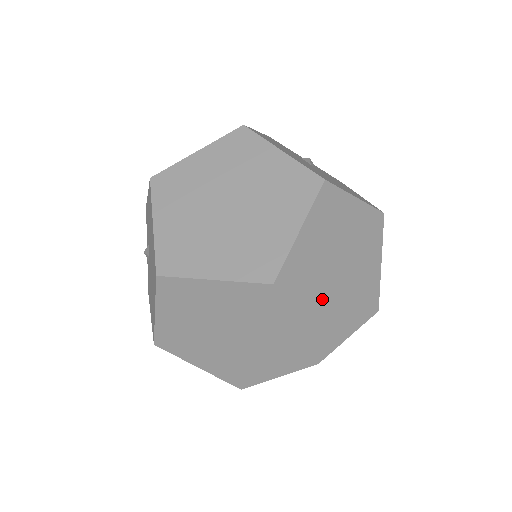
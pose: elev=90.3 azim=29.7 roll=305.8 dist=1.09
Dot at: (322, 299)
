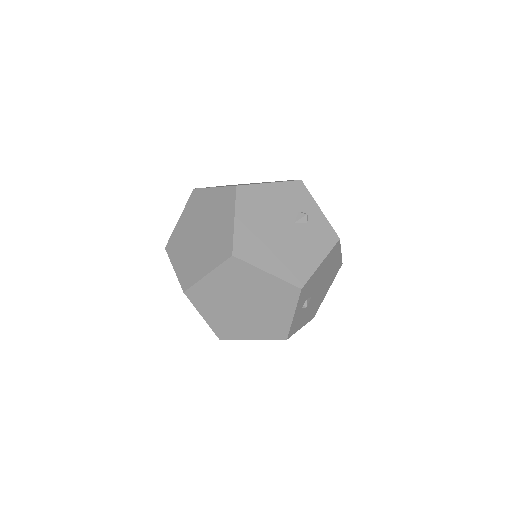
Dot at: (225, 313)
